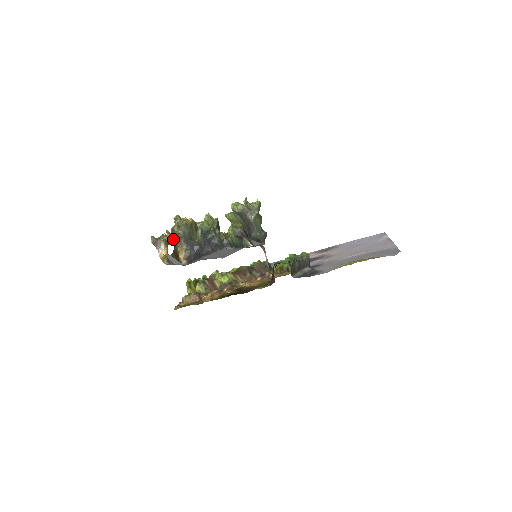
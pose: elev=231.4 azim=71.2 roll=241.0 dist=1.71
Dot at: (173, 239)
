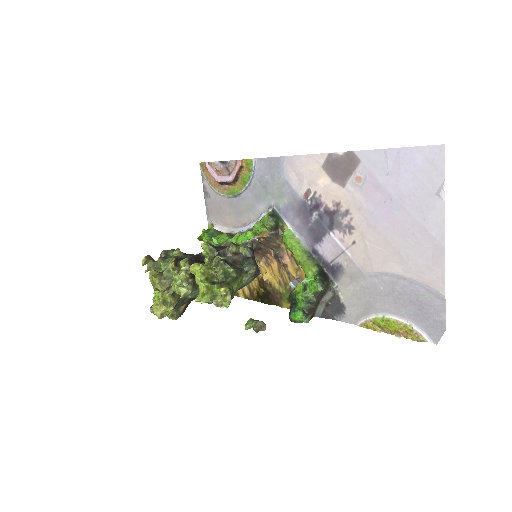
Dot at: occluded
